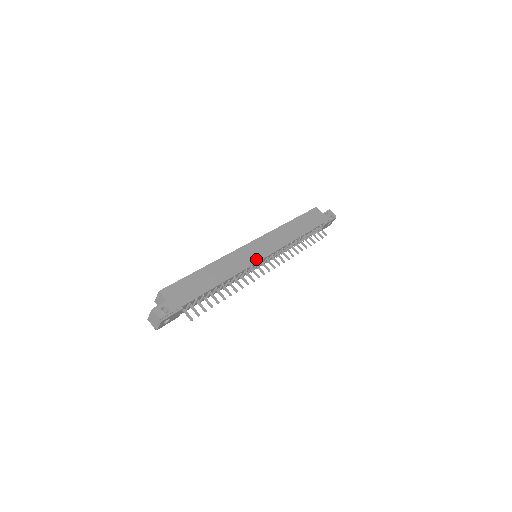
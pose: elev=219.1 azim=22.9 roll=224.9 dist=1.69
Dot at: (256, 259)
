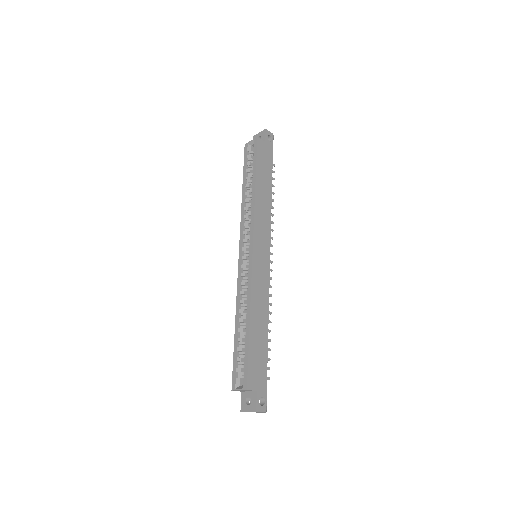
Dot at: (267, 267)
